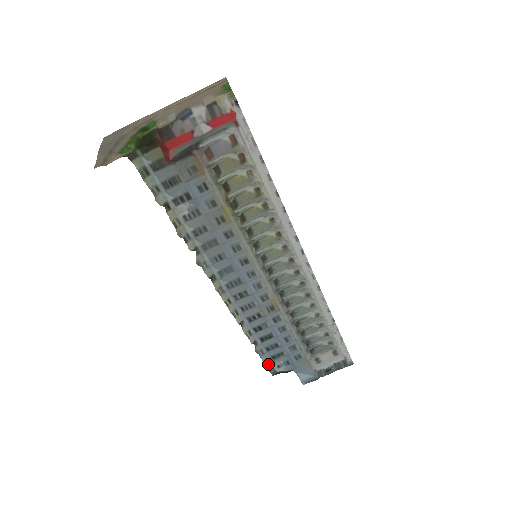
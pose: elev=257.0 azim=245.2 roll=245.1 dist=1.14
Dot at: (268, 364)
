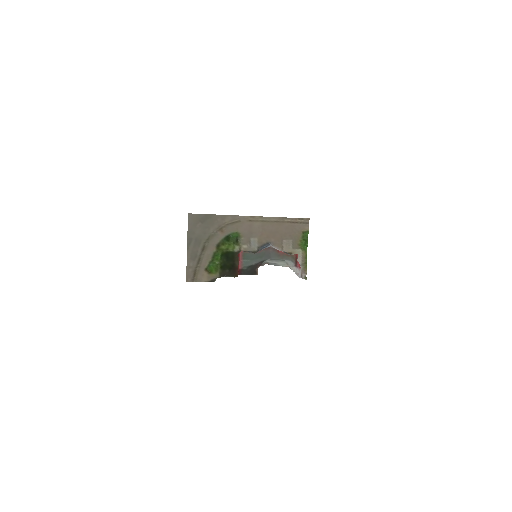
Dot at: occluded
